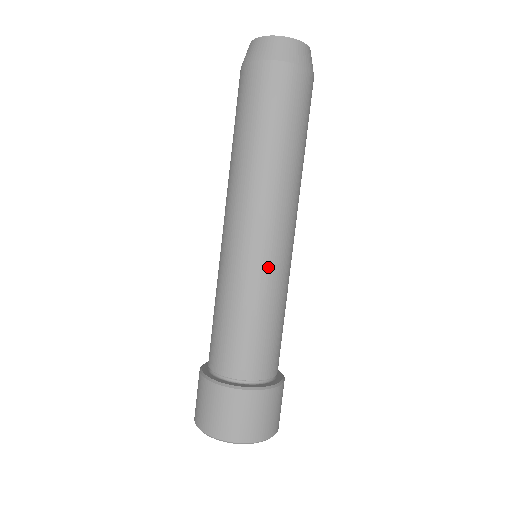
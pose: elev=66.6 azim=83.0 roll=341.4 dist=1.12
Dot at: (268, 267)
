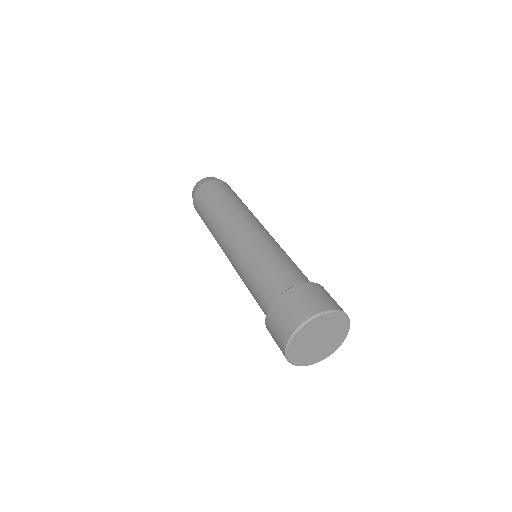
Dot at: (250, 242)
